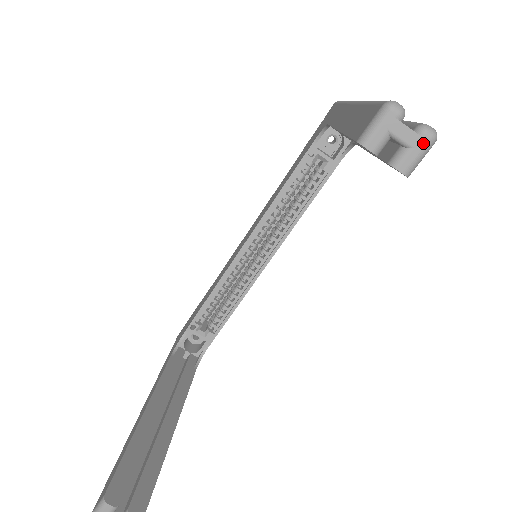
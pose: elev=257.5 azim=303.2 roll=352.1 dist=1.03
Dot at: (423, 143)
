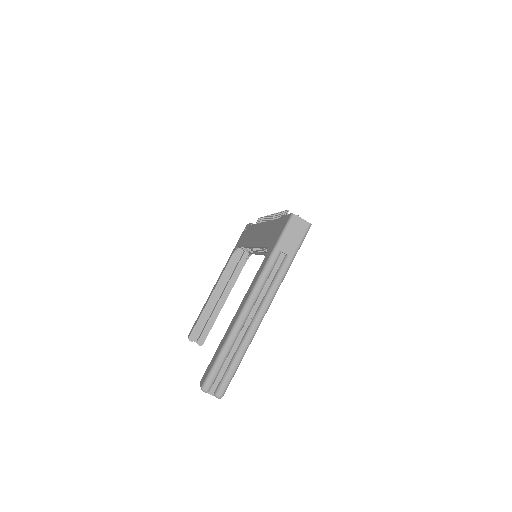
Dot at: (217, 397)
